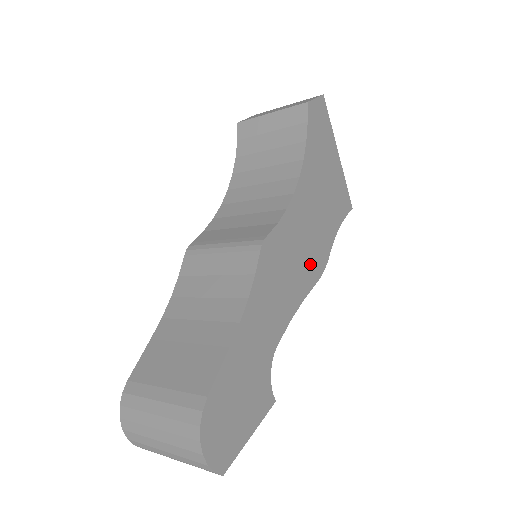
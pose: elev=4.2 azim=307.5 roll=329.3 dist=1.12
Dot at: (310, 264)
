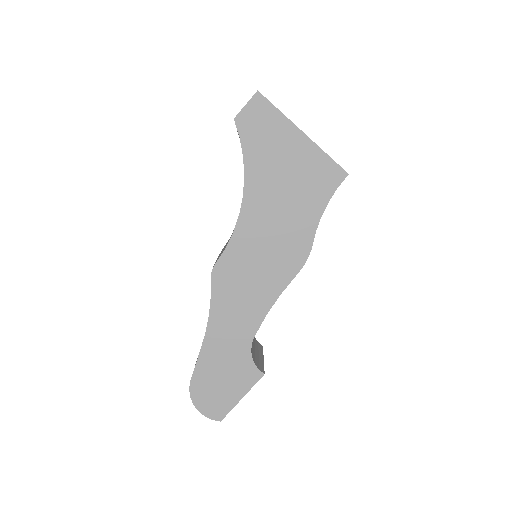
Dot at: (282, 262)
